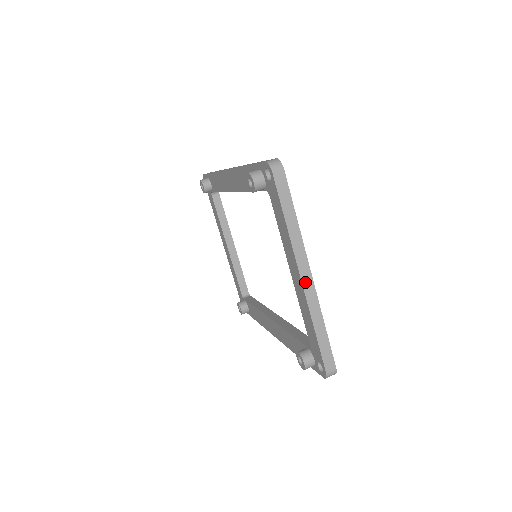
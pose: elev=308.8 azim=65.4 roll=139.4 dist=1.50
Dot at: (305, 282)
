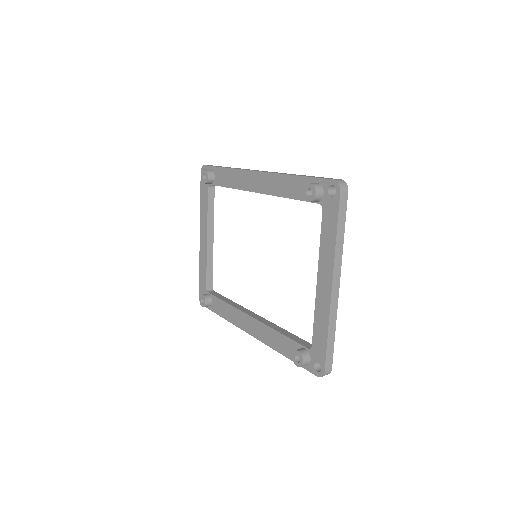
Dot at: (334, 290)
